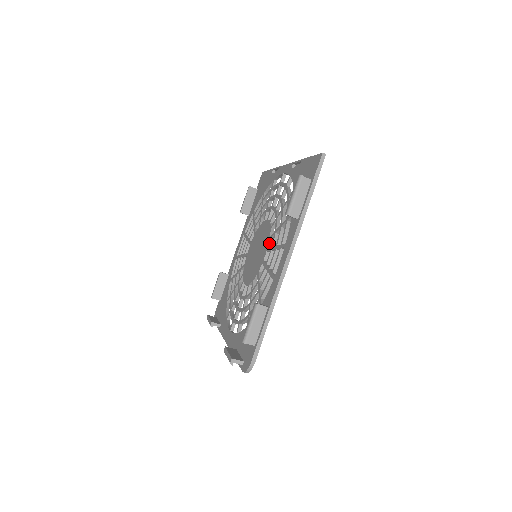
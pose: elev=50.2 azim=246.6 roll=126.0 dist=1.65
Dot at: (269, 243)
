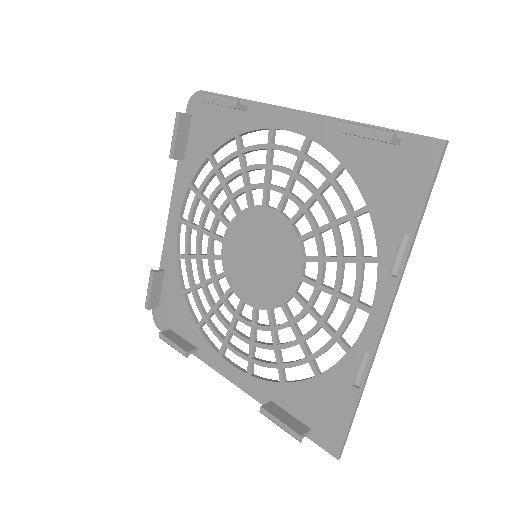
Dot at: occluded
